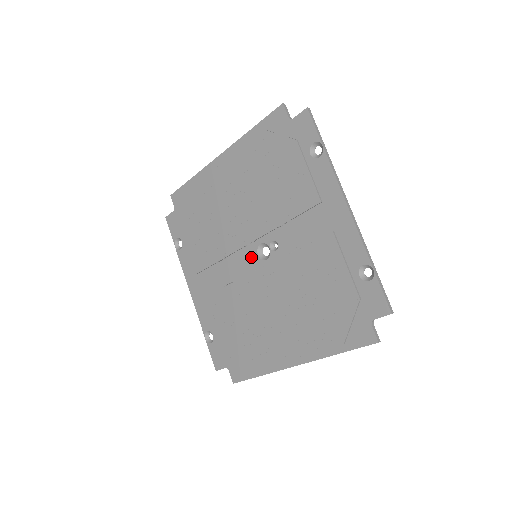
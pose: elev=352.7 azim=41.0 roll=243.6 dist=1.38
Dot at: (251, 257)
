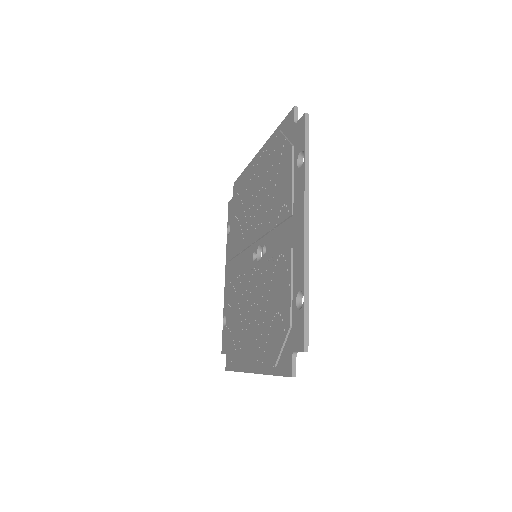
Dot at: (254, 256)
